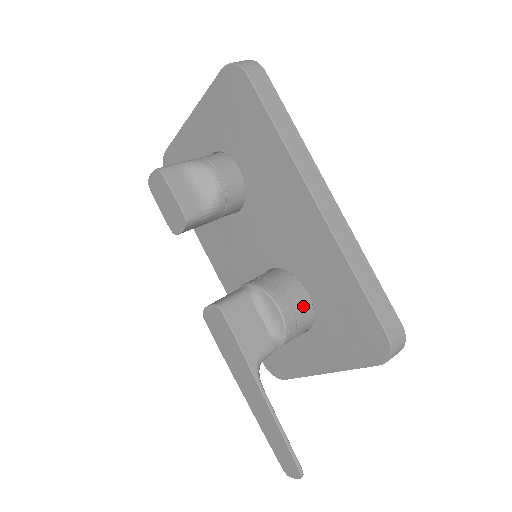
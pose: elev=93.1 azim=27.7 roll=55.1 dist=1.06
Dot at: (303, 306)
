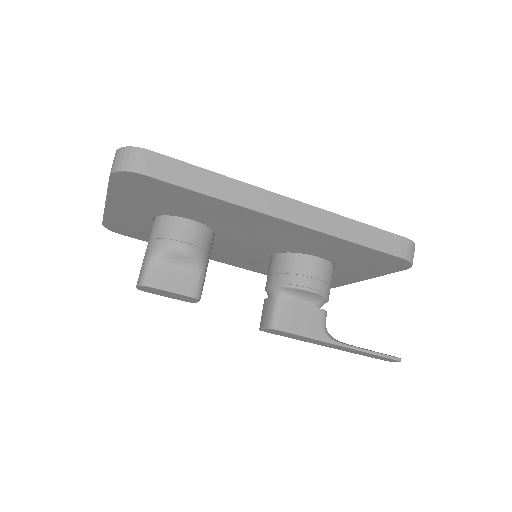
Dot at: (322, 269)
